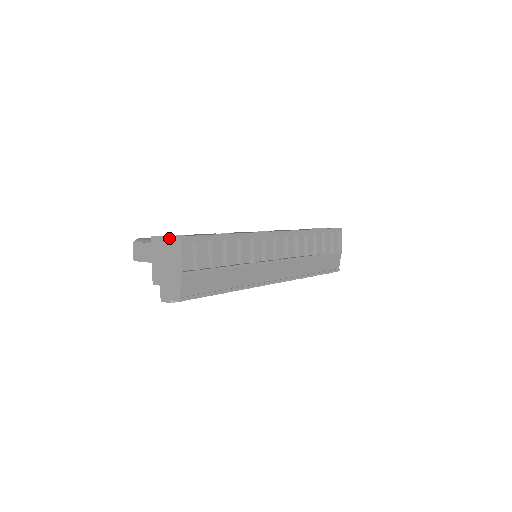
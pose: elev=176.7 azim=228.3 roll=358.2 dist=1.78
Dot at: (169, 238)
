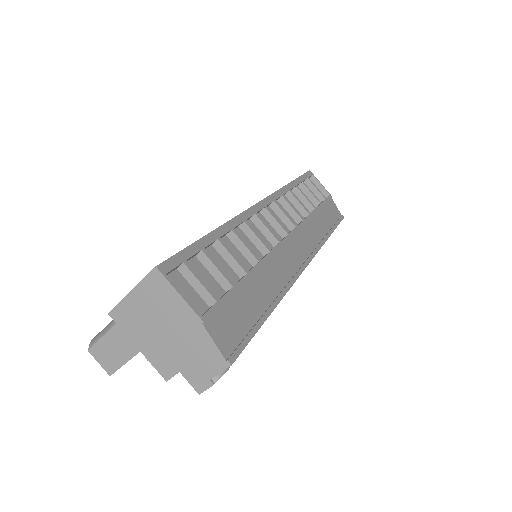
Dot at: (139, 288)
